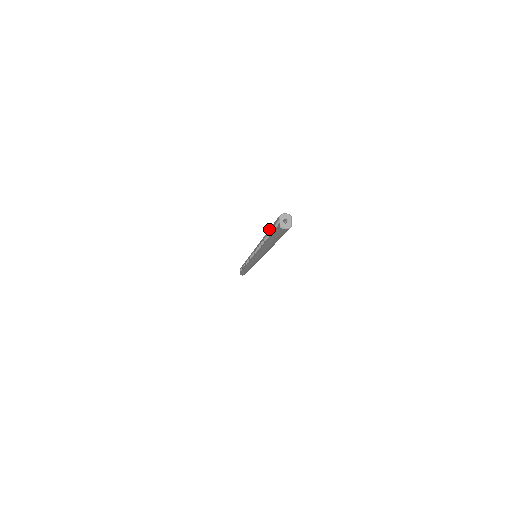
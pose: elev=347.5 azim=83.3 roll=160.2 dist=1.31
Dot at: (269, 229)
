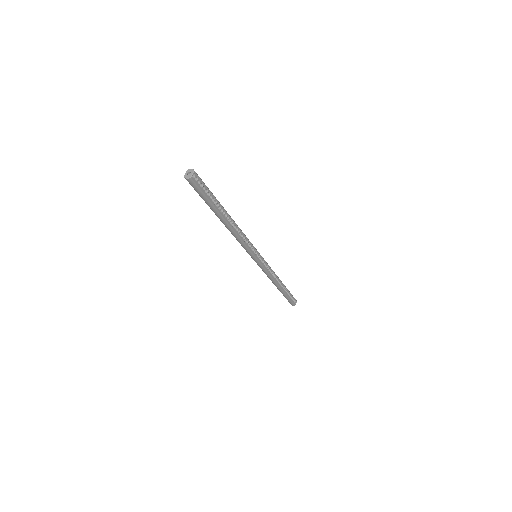
Dot at: occluded
